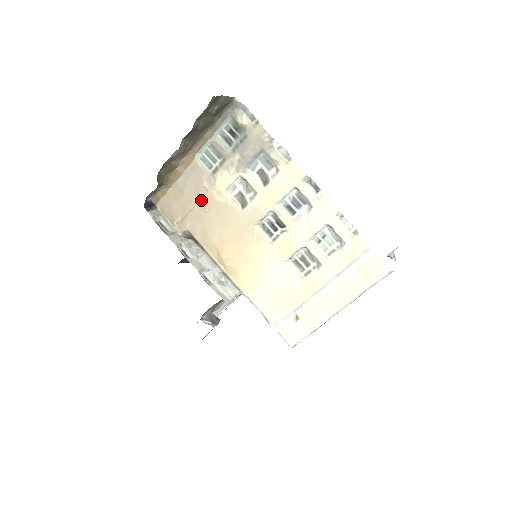
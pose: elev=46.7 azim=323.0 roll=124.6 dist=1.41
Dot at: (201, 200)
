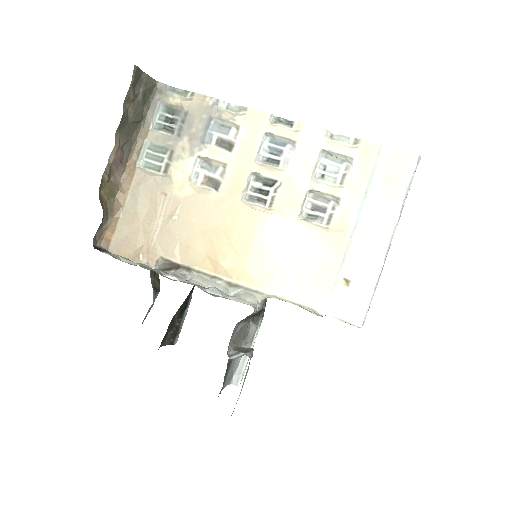
Dot at: (163, 211)
